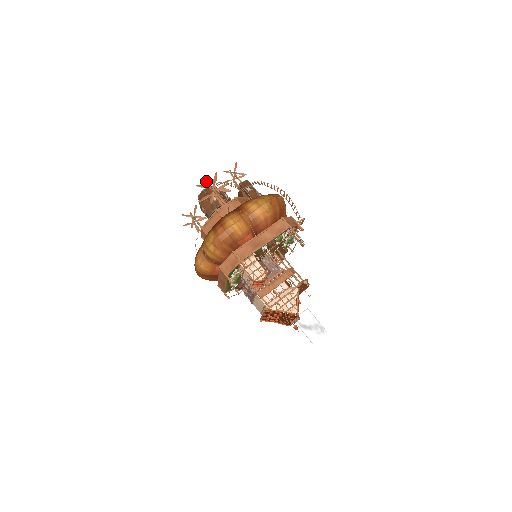
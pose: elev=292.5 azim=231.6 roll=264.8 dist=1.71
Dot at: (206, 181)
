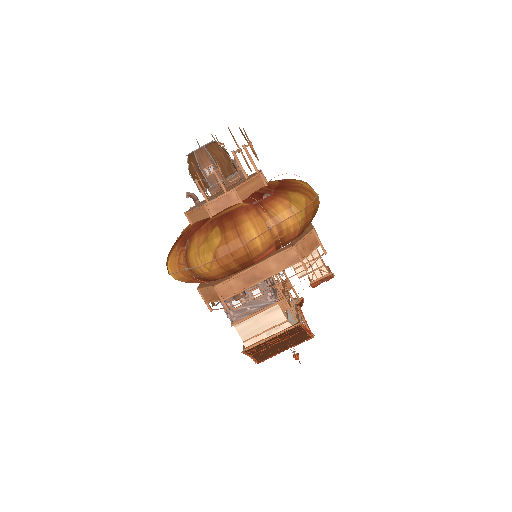
Dot at: (230, 131)
